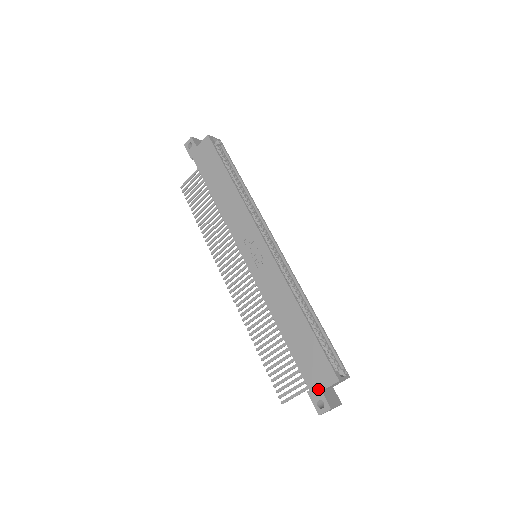
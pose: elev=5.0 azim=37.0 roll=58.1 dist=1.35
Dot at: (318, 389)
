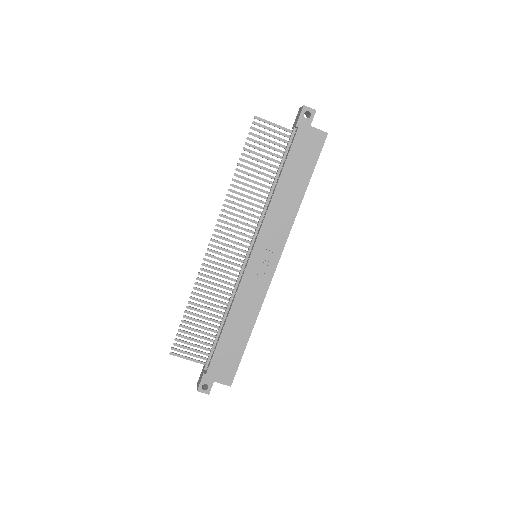
Dot at: (213, 379)
